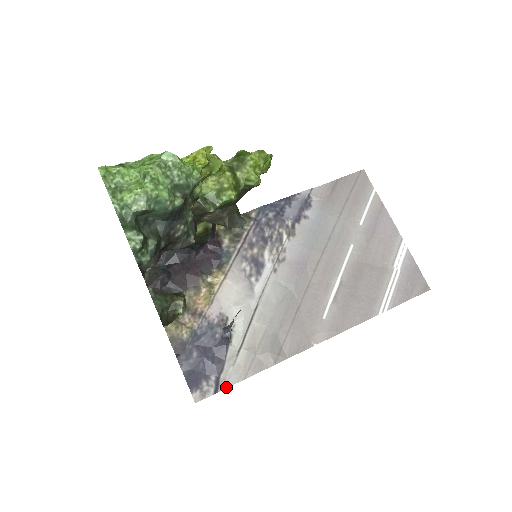
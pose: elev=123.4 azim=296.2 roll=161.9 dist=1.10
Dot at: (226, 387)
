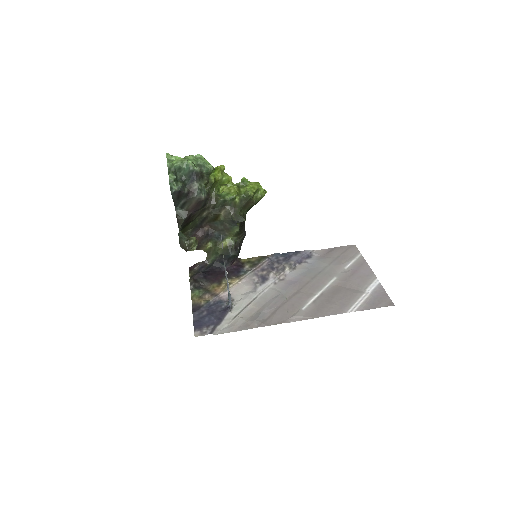
Dot at: occluded
